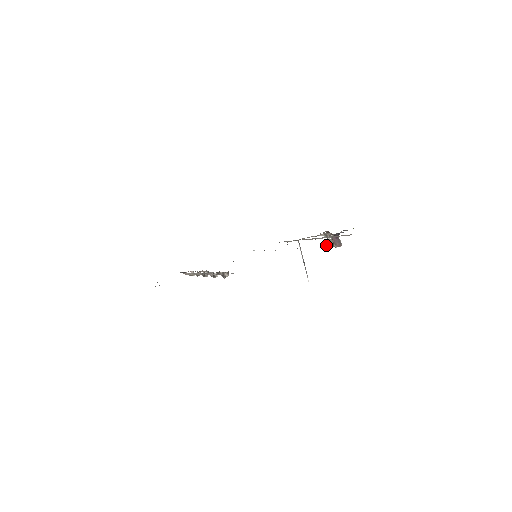
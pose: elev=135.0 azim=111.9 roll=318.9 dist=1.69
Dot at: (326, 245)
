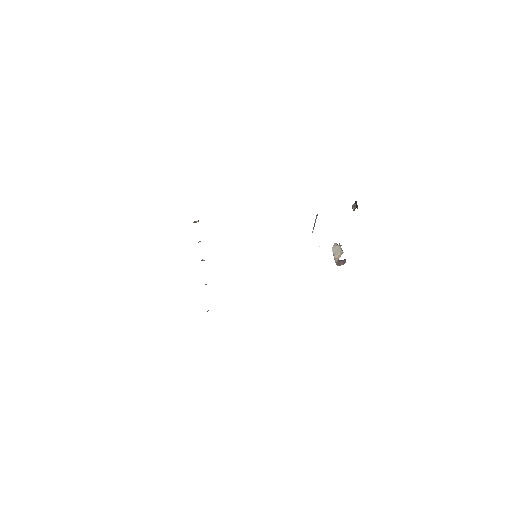
Dot at: (334, 249)
